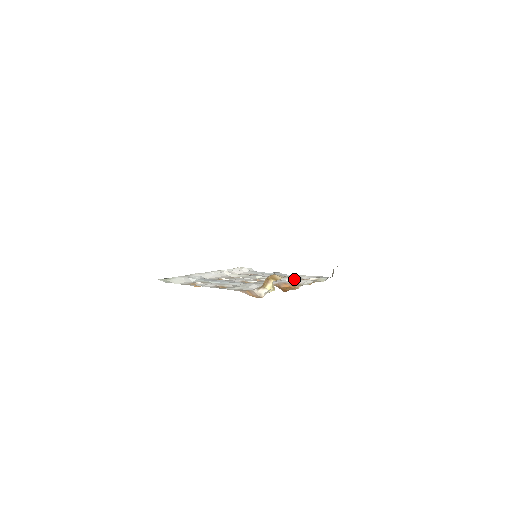
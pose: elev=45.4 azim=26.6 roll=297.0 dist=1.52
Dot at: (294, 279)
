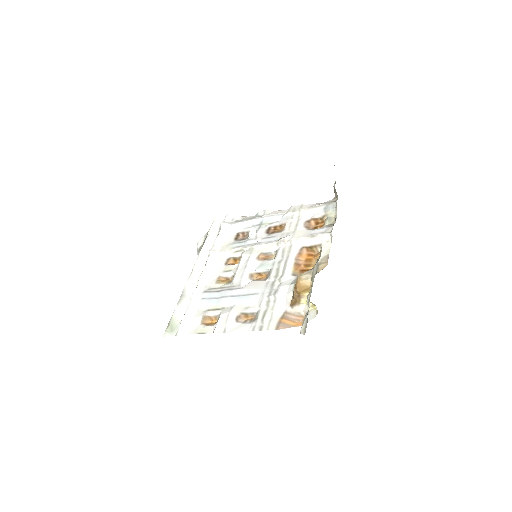
Dot at: (304, 238)
